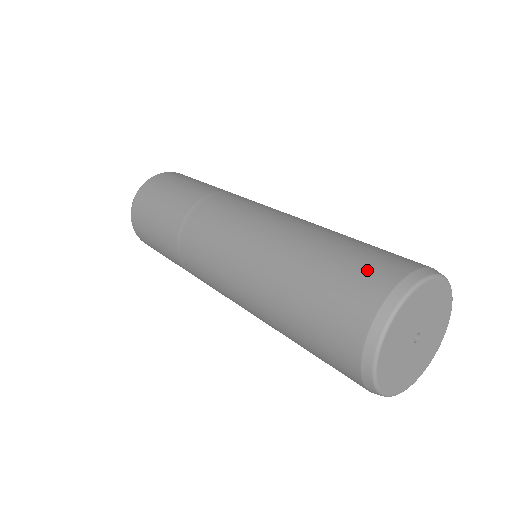
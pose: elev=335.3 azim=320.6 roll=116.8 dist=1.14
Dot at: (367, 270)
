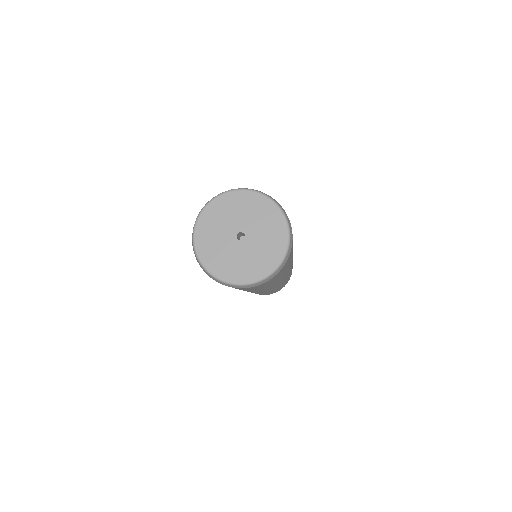
Dot at: occluded
